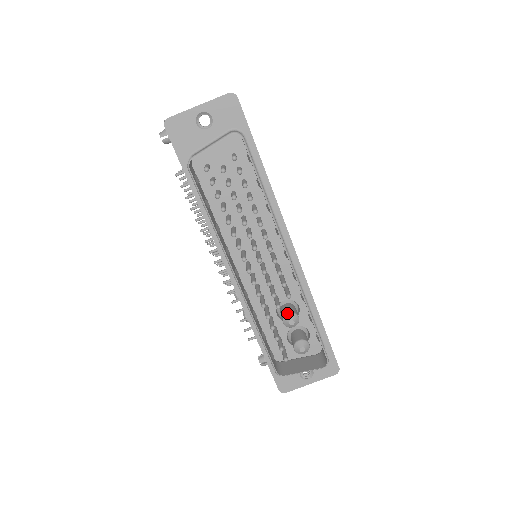
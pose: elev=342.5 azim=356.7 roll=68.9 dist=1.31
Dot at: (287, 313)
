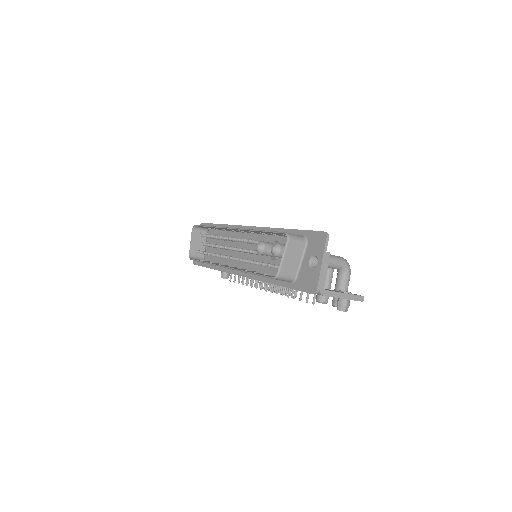
Dot at: occluded
